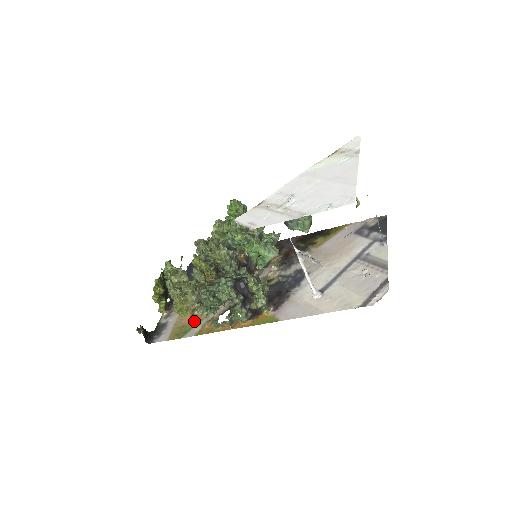
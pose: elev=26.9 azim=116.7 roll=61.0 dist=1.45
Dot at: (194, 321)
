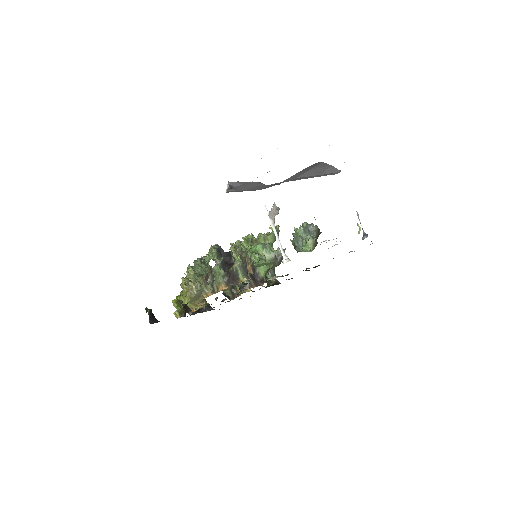
Dot at: occluded
